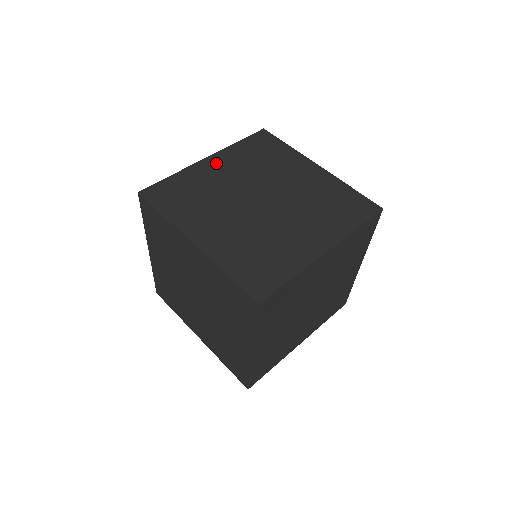
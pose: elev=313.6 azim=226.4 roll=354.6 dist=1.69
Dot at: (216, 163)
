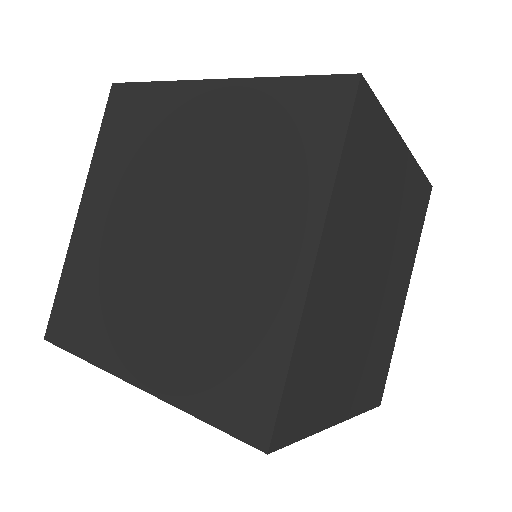
Dot at: (92, 209)
